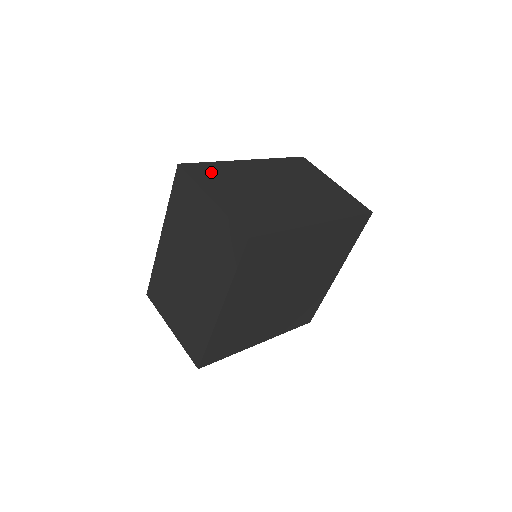
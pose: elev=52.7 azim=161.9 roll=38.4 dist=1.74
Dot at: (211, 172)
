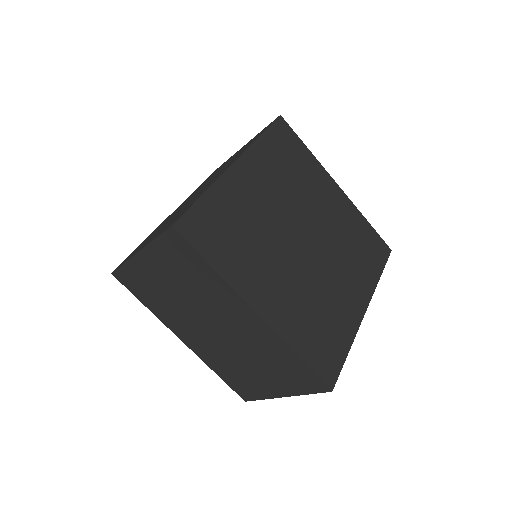
Dot at: occluded
